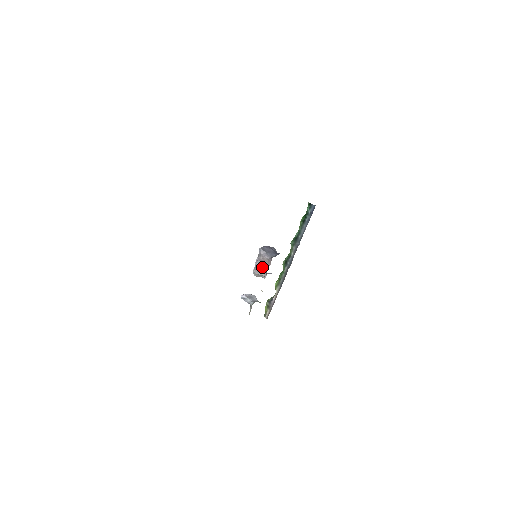
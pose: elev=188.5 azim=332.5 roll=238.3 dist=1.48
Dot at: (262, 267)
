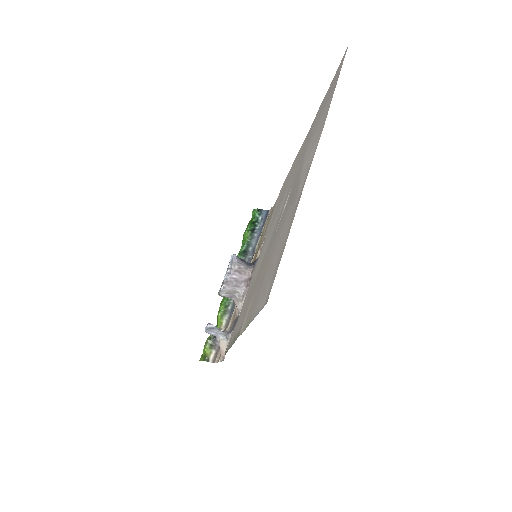
Dot at: (238, 280)
